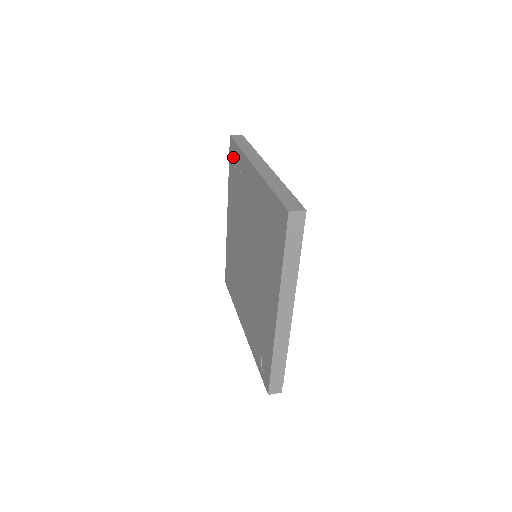
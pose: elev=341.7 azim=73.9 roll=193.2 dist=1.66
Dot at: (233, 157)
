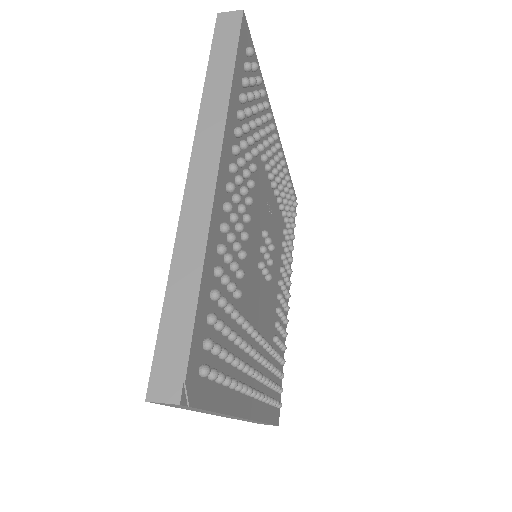
Dot at: occluded
